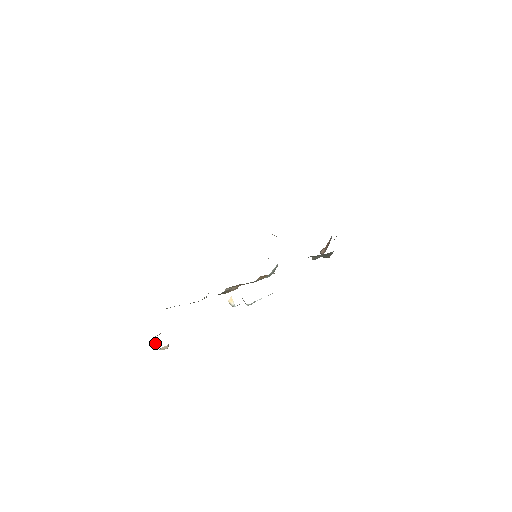
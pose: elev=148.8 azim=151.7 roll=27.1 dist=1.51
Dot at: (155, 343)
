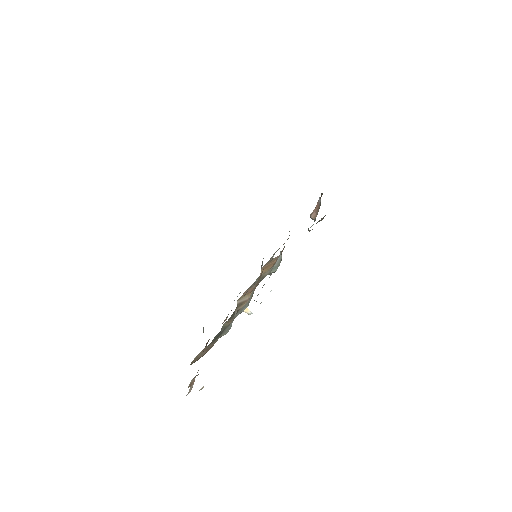
Dot at: (190, 389)
